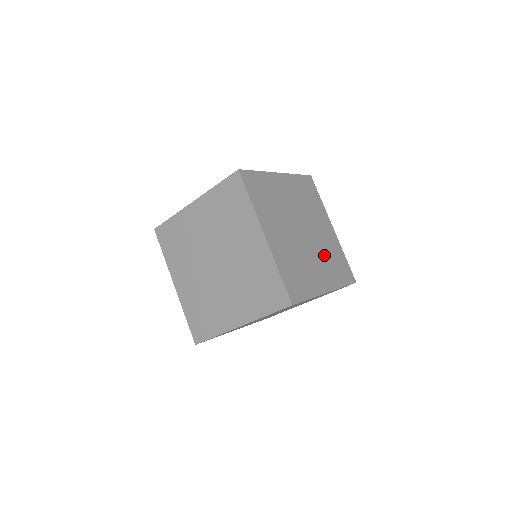
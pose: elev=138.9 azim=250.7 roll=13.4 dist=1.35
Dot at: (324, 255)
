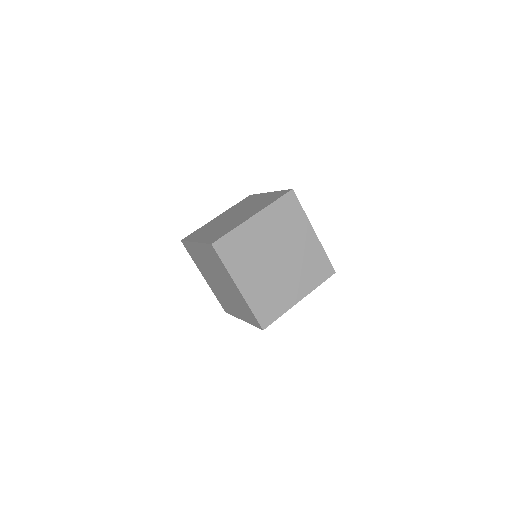
Dot at: (300, 268)
